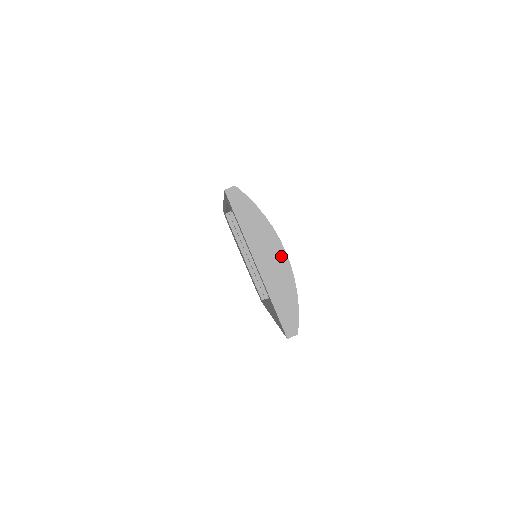
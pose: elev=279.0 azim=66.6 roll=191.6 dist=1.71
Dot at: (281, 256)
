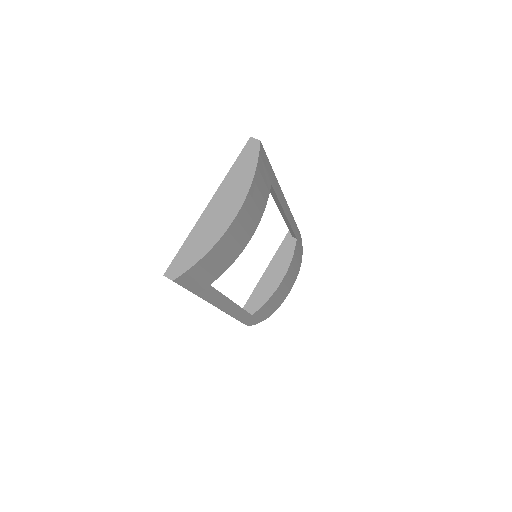
Dot at: (229, 216)
